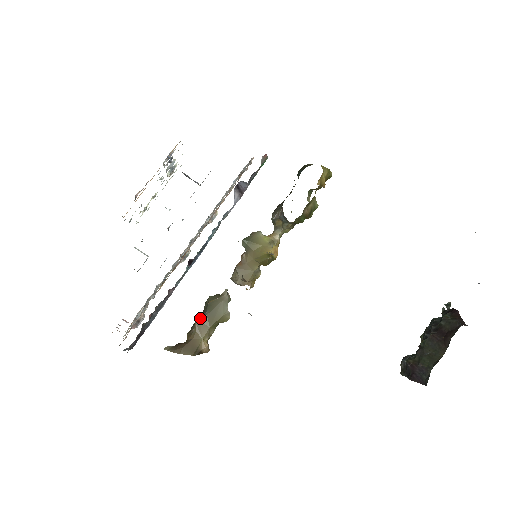
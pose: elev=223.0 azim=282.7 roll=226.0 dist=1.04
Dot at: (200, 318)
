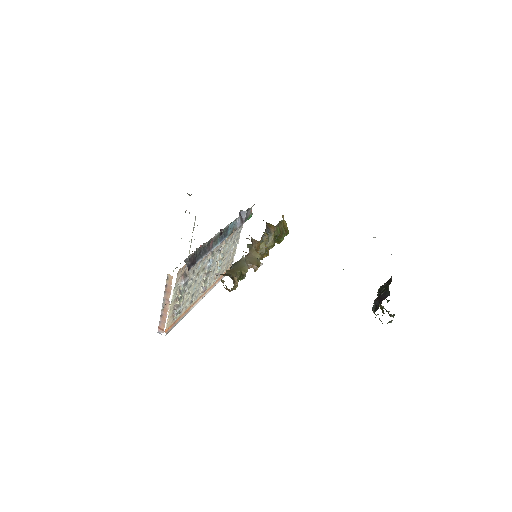
Dot at: (229, 270)
